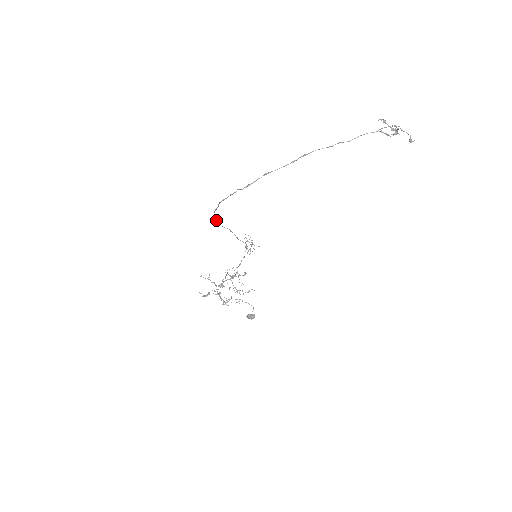
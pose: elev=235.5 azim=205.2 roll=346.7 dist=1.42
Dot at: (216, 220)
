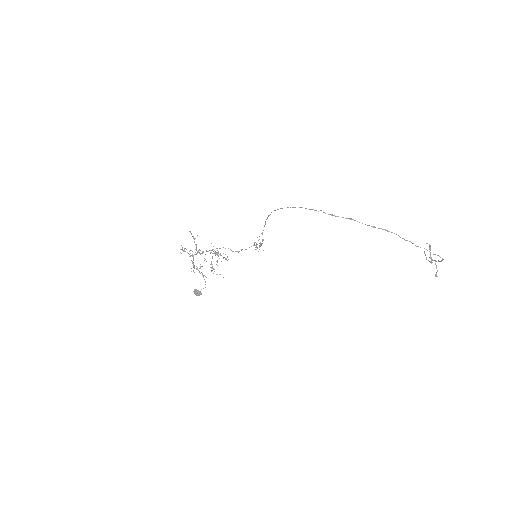
Dot at: occluded
